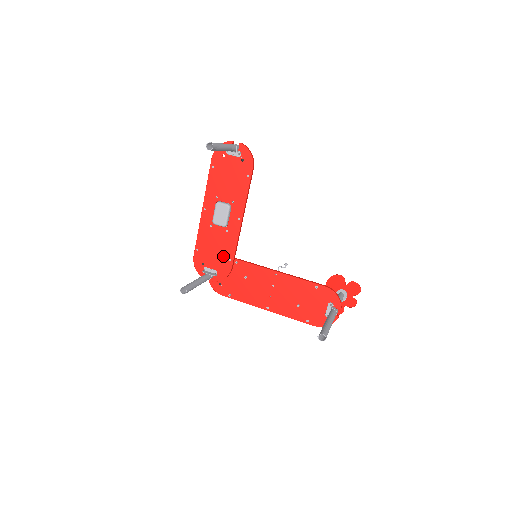
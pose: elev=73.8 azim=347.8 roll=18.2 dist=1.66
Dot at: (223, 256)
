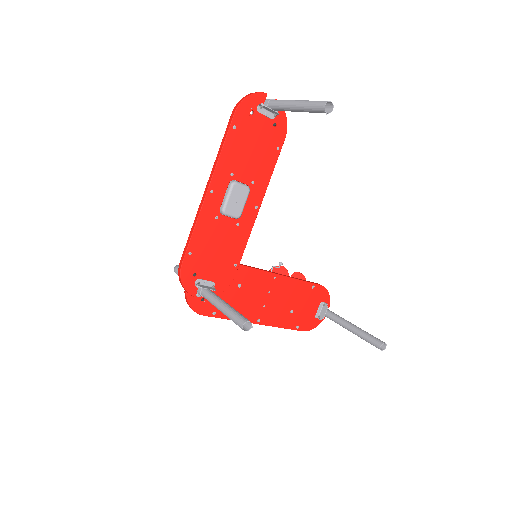
Dot at: (226, 260)
